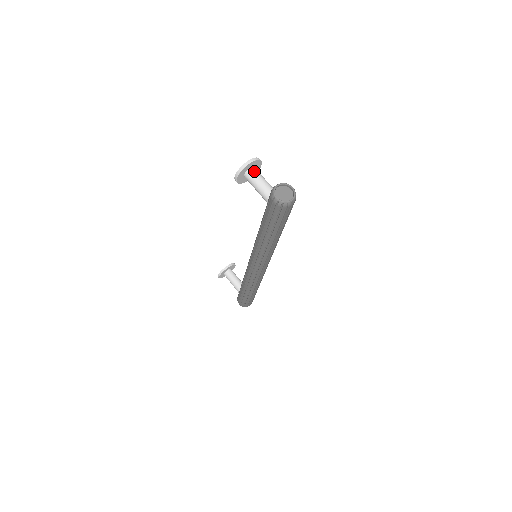
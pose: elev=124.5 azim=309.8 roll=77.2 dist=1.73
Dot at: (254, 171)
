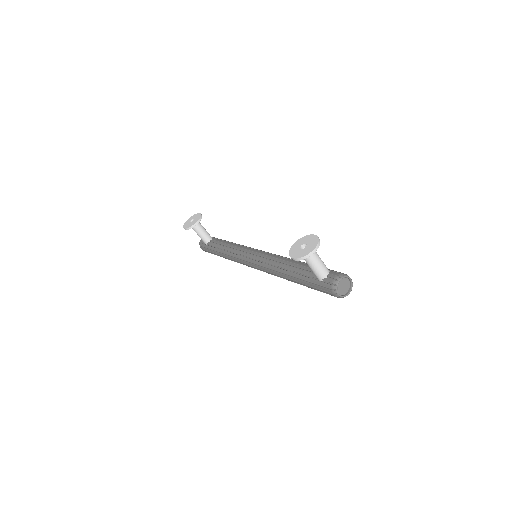
Dot at: occluded
